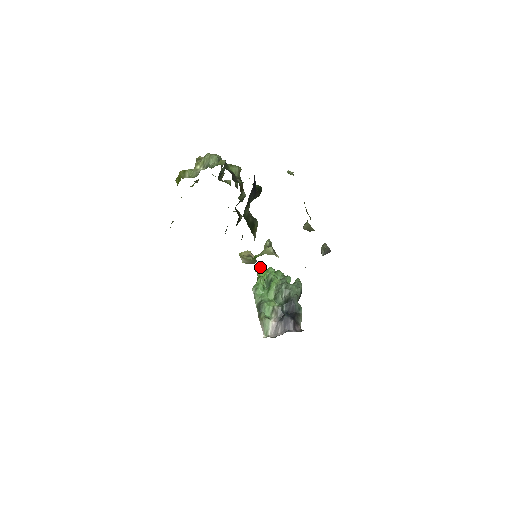
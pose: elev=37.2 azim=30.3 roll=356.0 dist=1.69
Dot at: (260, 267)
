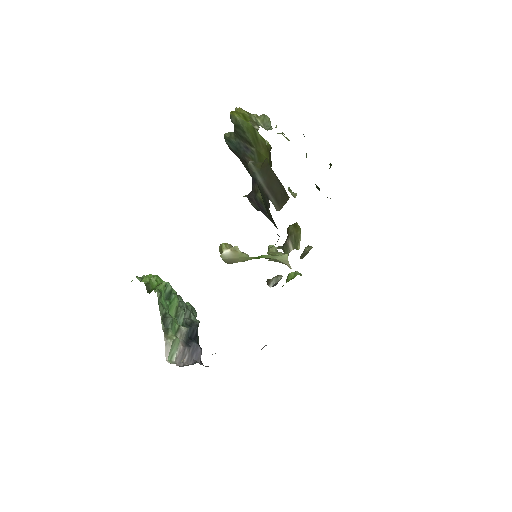
Dot at: occluded
